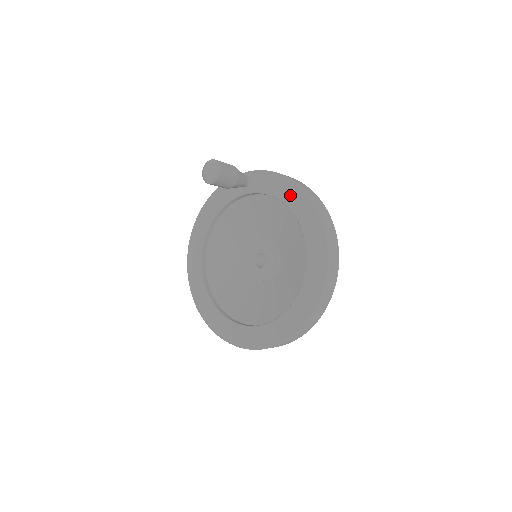
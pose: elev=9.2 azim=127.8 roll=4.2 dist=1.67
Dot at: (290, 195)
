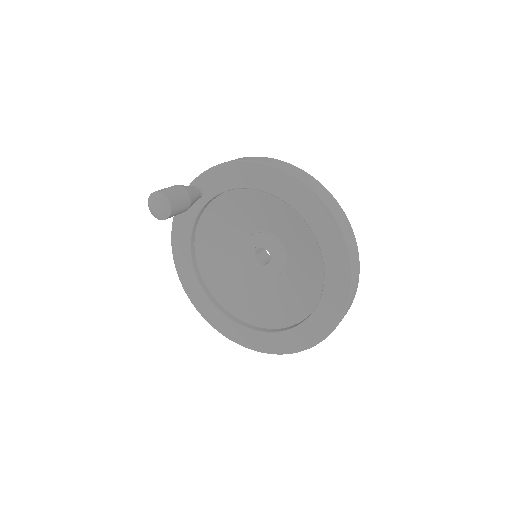
Dot at: (251, 177)
